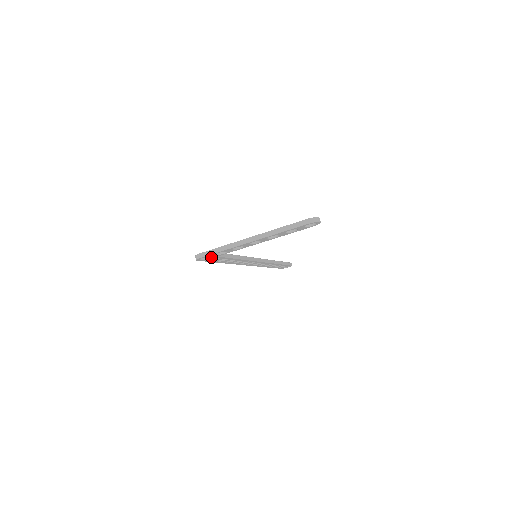
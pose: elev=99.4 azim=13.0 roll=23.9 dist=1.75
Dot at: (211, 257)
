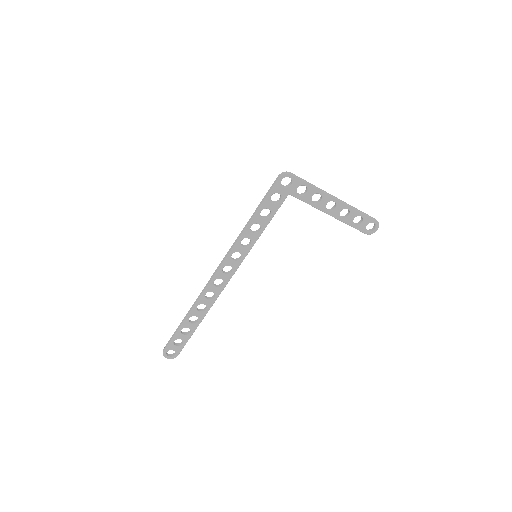
Dot at: (287, 188)
